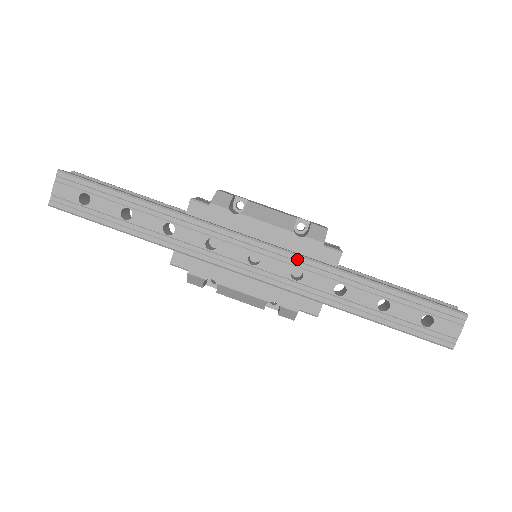
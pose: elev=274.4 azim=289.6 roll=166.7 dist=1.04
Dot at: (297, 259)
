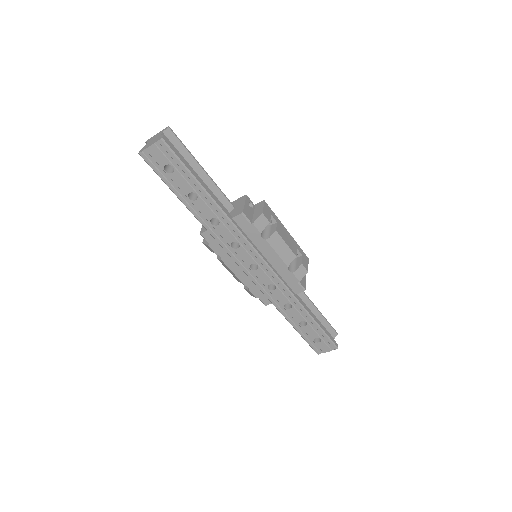
Dot at: (278, 281)
